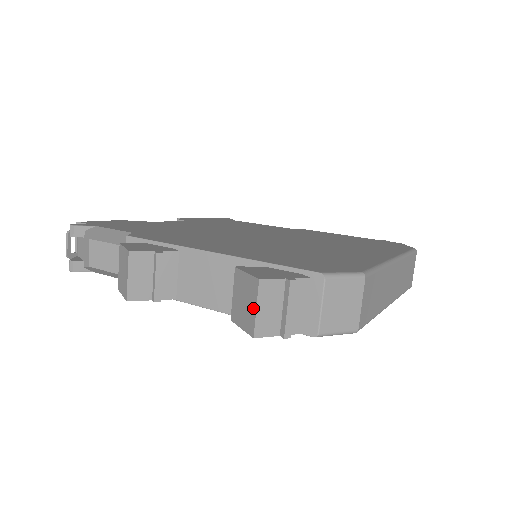
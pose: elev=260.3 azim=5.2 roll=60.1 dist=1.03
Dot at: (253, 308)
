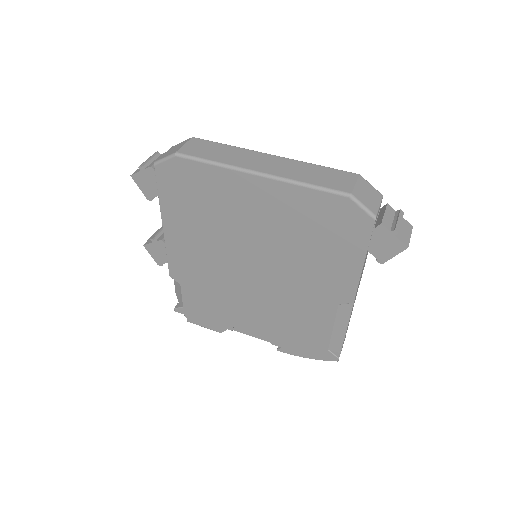
Dot at: occluded
